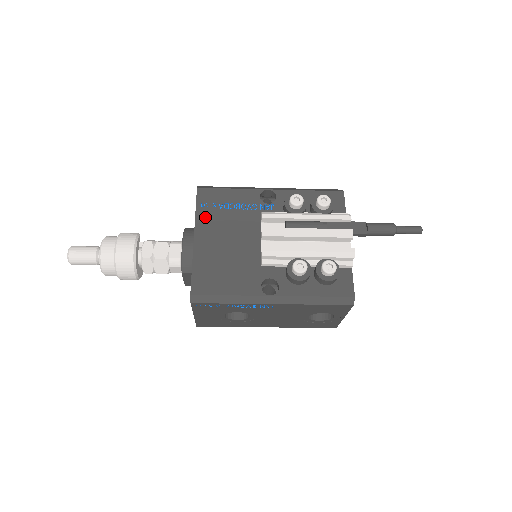
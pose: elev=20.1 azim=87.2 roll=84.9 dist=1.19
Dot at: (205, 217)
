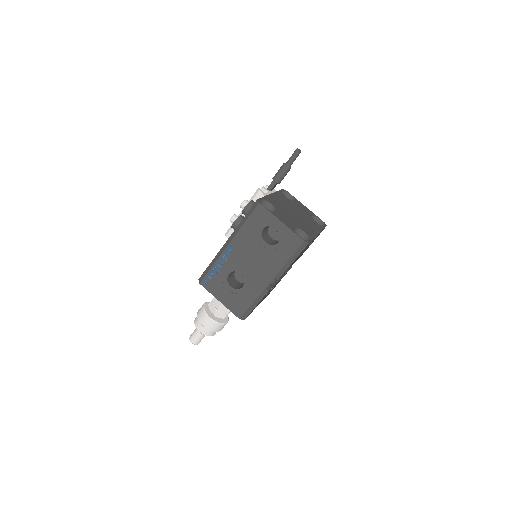
Dot at: occluded
